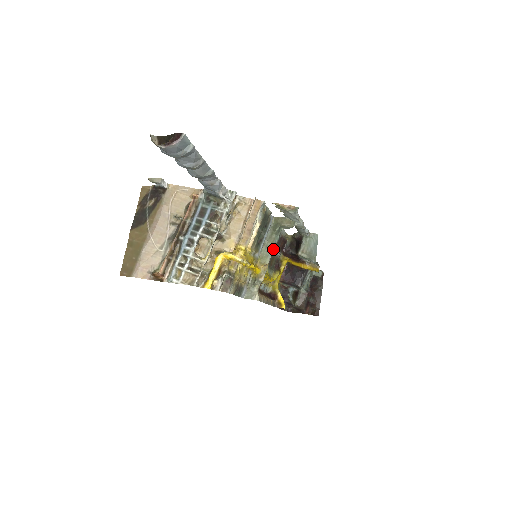
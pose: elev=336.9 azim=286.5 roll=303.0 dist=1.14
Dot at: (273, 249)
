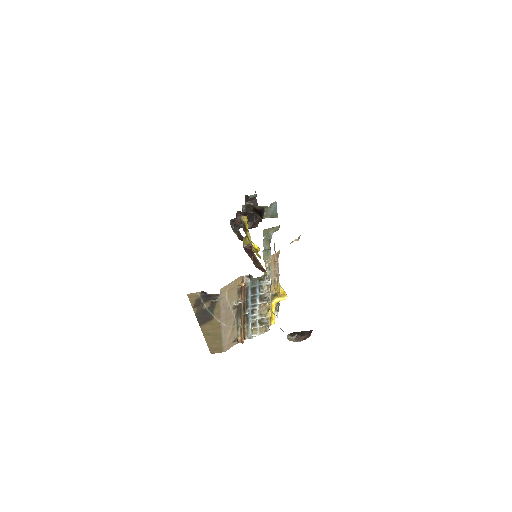
Dot at: (270, 249)
